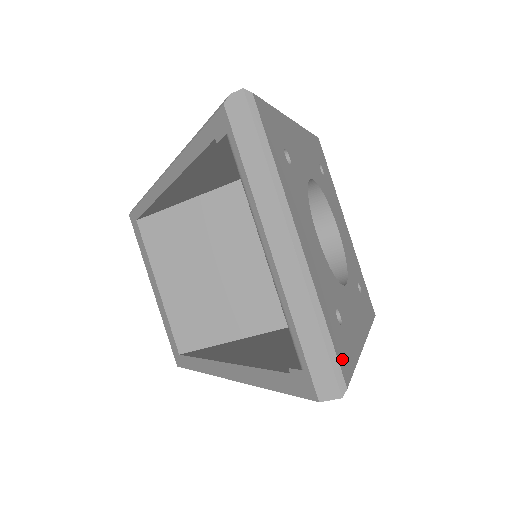
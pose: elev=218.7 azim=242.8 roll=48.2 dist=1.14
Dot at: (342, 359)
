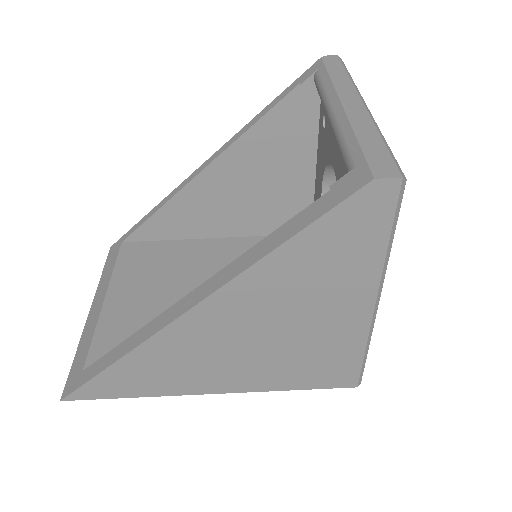
Dot at: occluded
